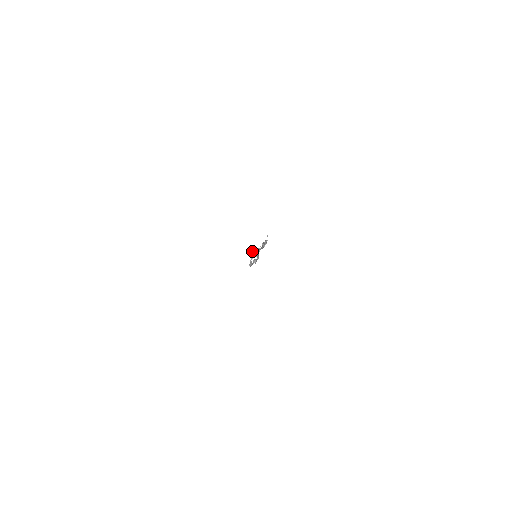
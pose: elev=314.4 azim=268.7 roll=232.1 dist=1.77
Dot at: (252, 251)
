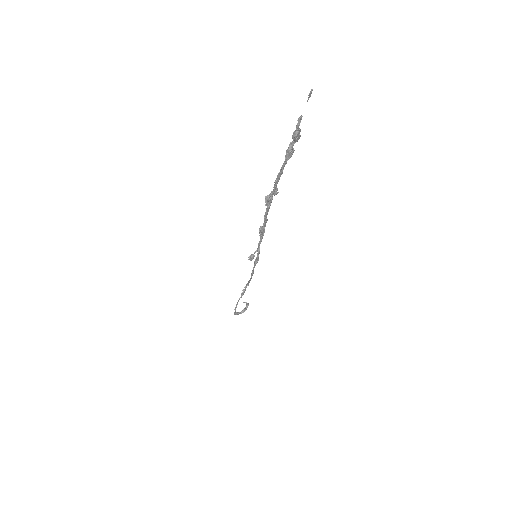
Dot at: (247, 306)
